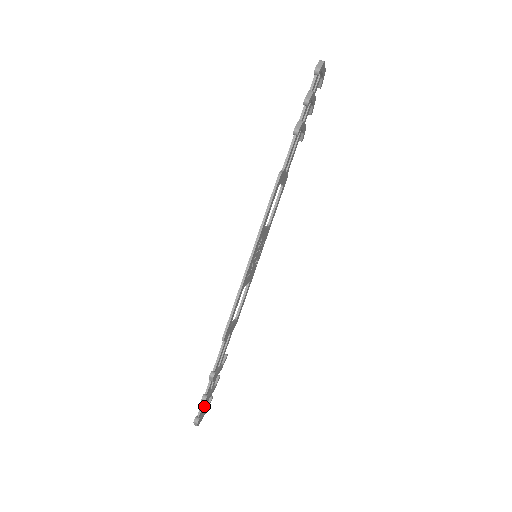
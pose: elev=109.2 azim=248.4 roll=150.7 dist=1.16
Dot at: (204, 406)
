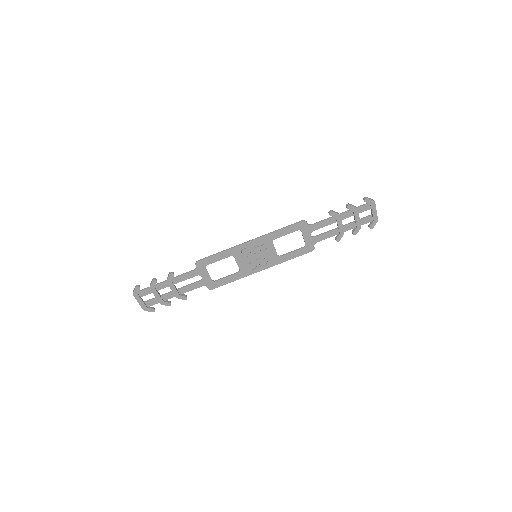
Dot at: (147, 301)
